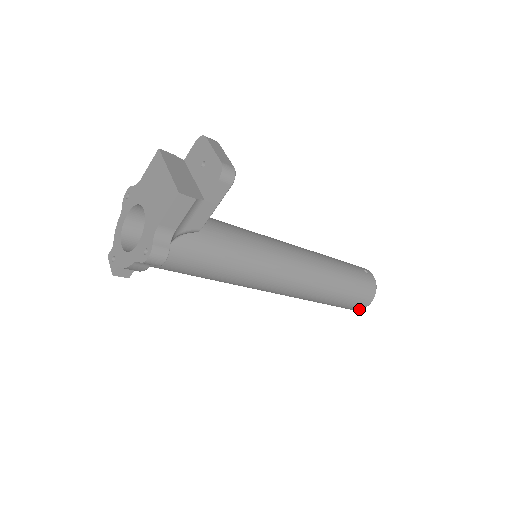
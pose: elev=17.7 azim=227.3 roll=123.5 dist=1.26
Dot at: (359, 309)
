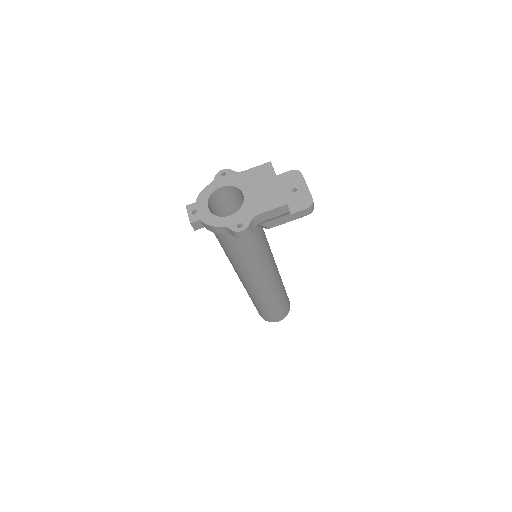
Dot at: (271, 321)
